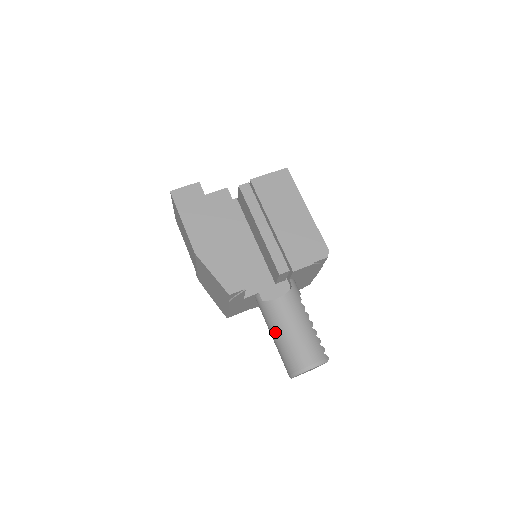
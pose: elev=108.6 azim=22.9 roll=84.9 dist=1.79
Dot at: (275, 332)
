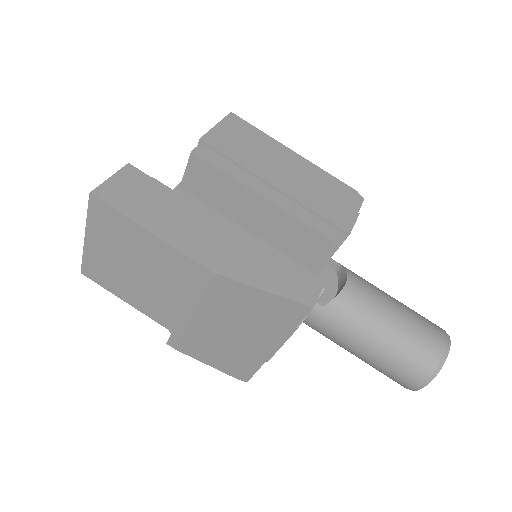
Dot at: (368, 338)
